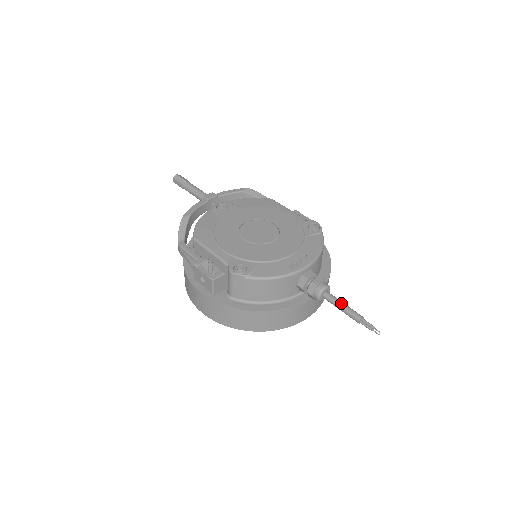
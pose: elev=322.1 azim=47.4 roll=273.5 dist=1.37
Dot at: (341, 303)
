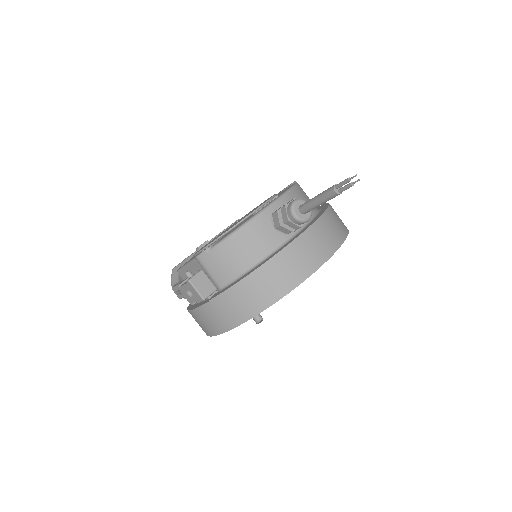
Dot at: (314, 197)
